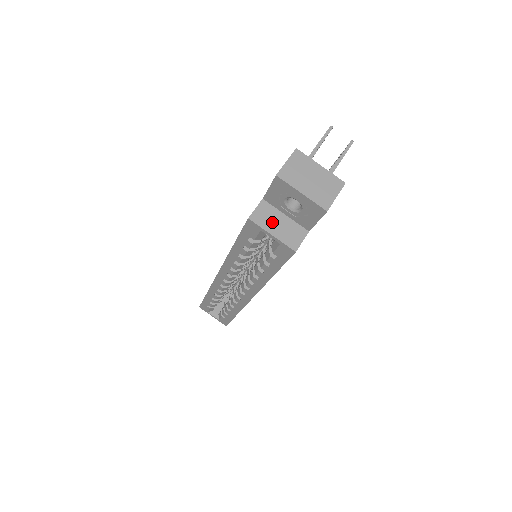
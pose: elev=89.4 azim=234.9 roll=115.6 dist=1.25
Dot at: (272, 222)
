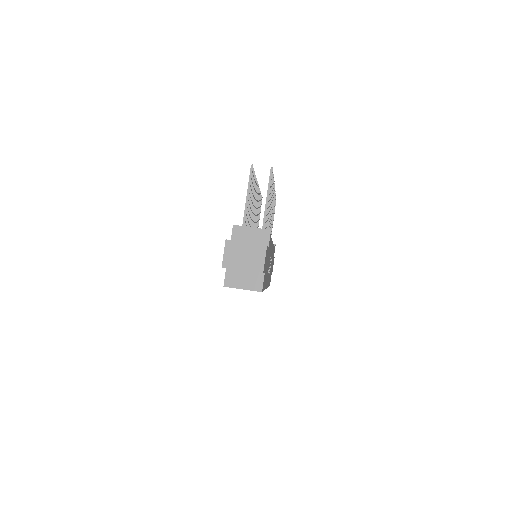
Dot at: (239, 281)
